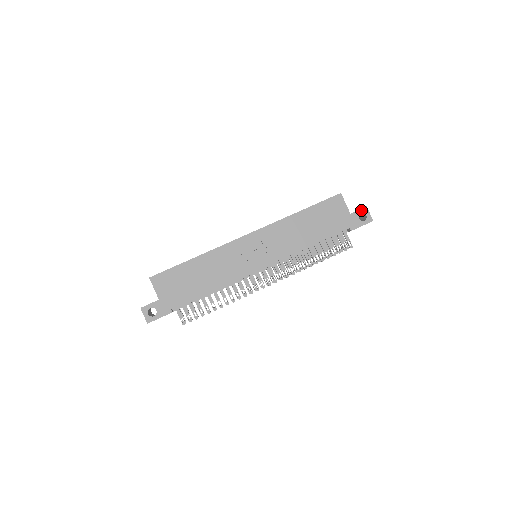
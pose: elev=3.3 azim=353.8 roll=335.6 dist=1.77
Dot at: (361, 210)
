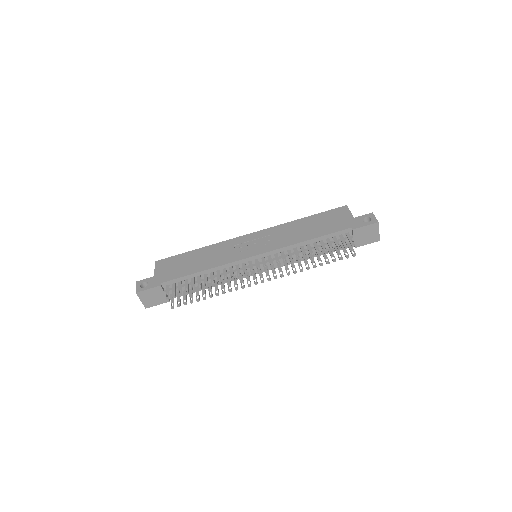
Dot at: (366, 215)
